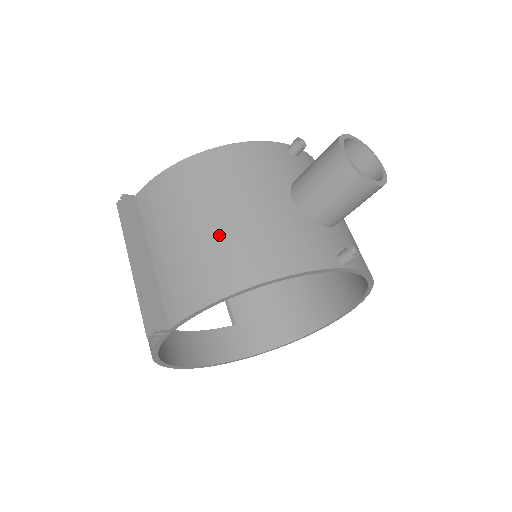
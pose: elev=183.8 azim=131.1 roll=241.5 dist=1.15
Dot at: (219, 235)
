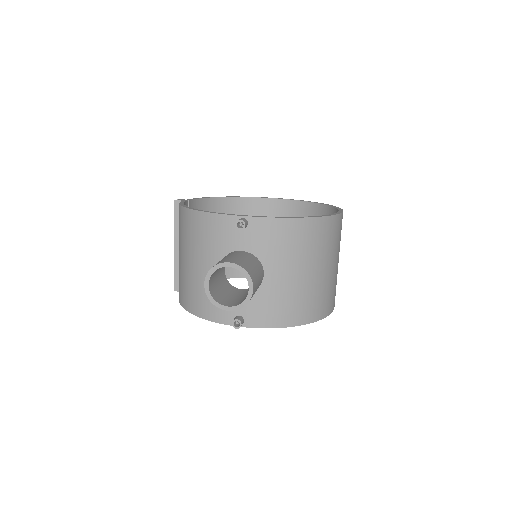
Dot at: (184, 271)
